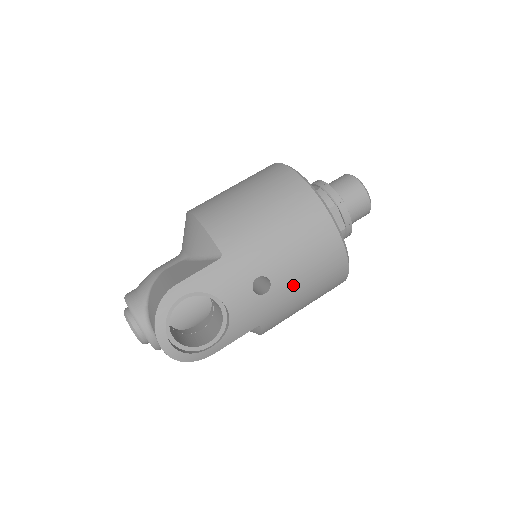
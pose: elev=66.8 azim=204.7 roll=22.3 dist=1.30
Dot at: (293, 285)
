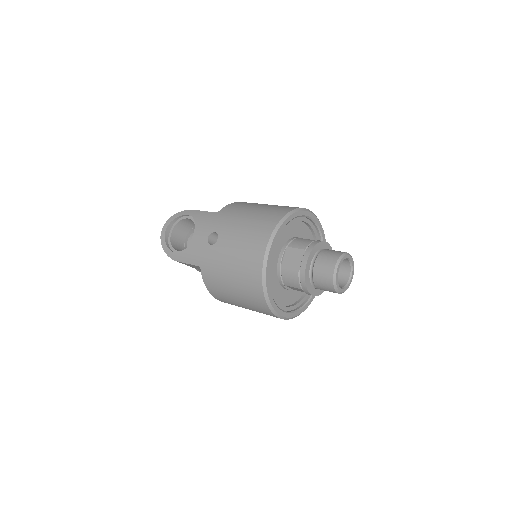
Dot at: (225, 255)
